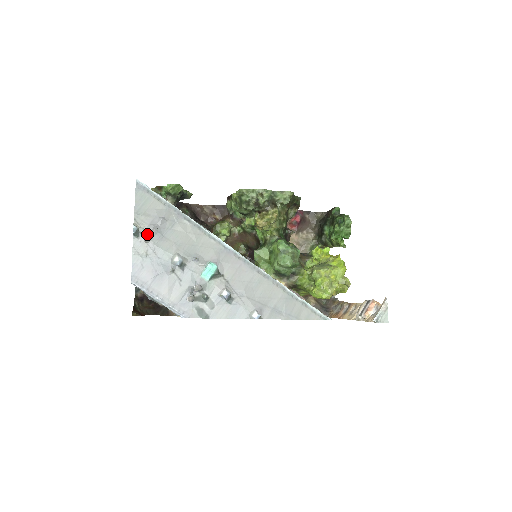
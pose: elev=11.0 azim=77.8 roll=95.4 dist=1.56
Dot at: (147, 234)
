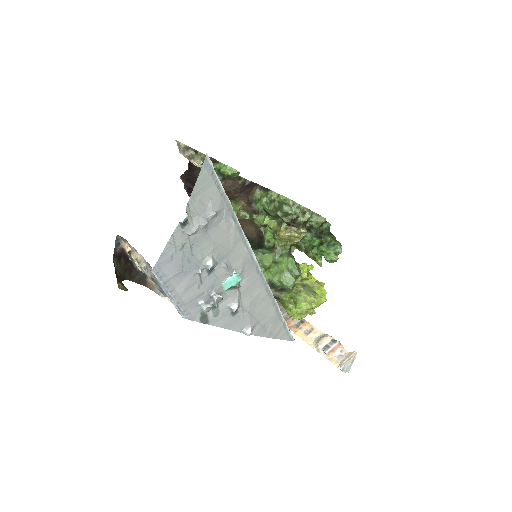
Dot at: (193, 226)
